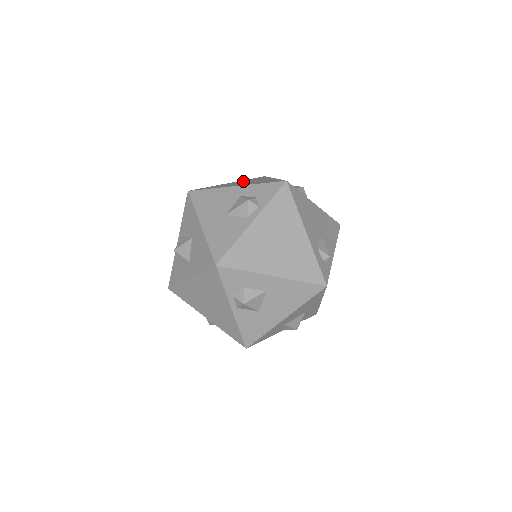
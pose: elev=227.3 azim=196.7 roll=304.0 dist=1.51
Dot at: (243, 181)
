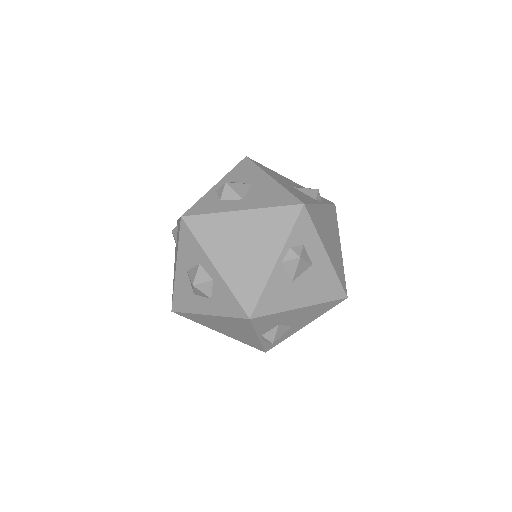
Dot at: occluded
